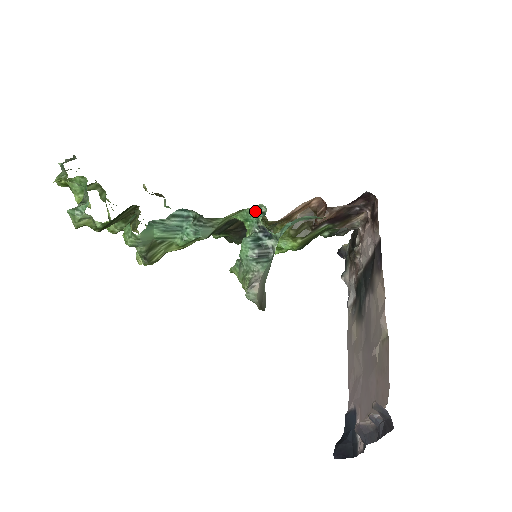
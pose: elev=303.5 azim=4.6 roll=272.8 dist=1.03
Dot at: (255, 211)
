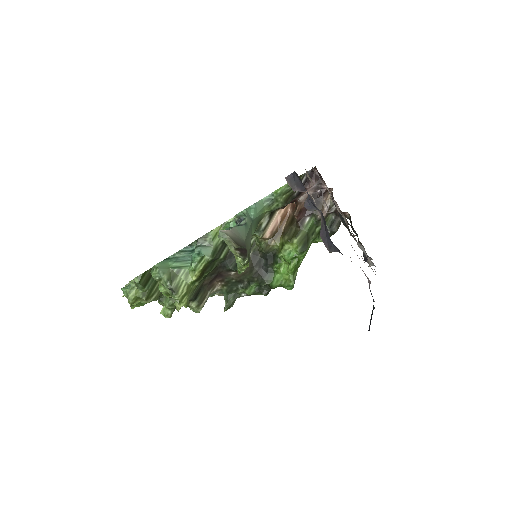
Dot at: occluded
